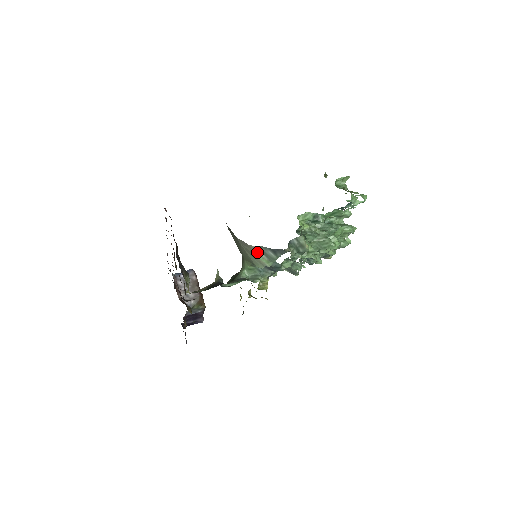
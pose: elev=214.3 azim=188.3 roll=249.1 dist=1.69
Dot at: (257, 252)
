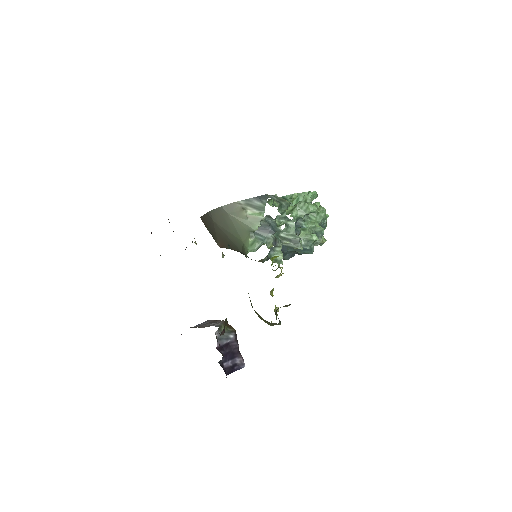
Dot at: (245, 208)
